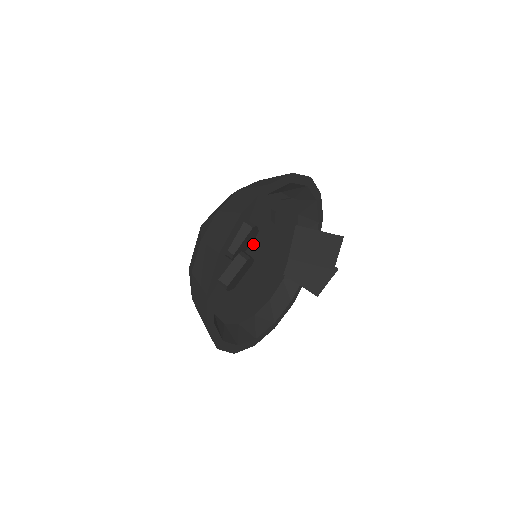
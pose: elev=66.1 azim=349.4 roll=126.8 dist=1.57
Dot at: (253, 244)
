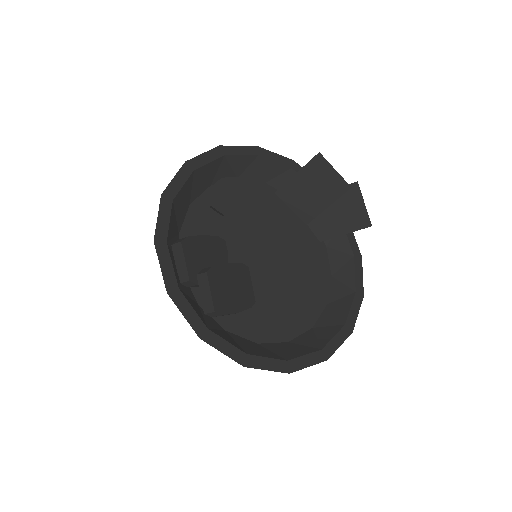
Dot at: (232, 251)
